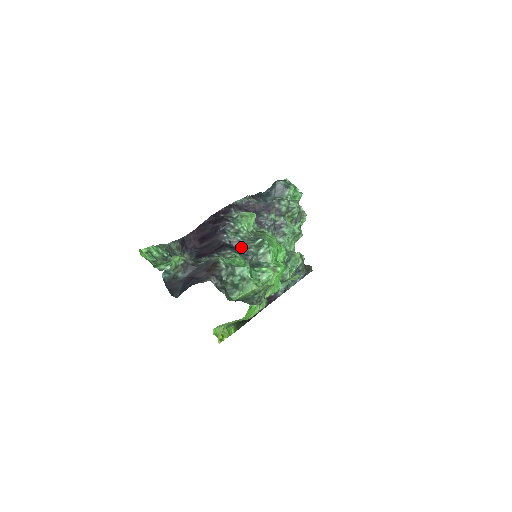
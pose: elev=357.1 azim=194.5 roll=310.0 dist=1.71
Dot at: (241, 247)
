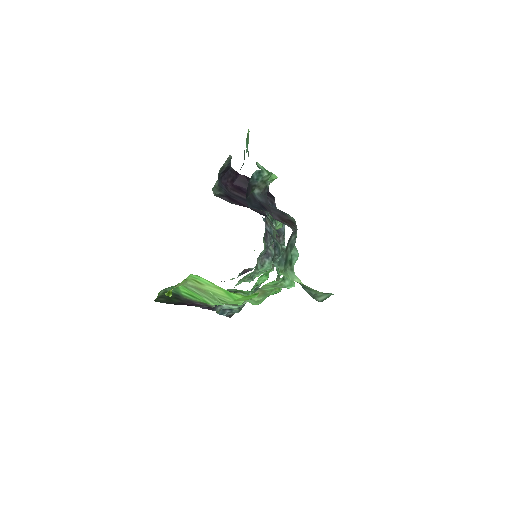
Dot at: (272, 235)
